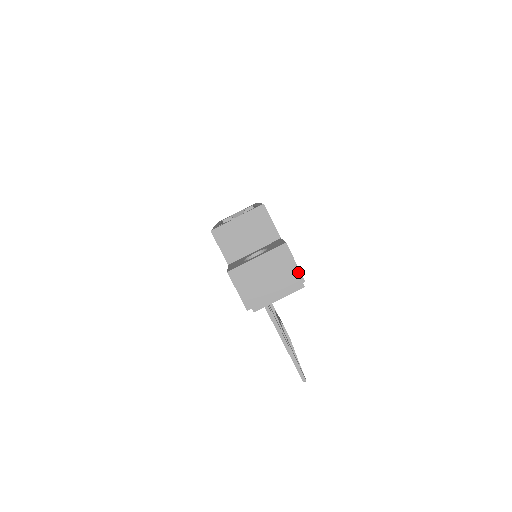
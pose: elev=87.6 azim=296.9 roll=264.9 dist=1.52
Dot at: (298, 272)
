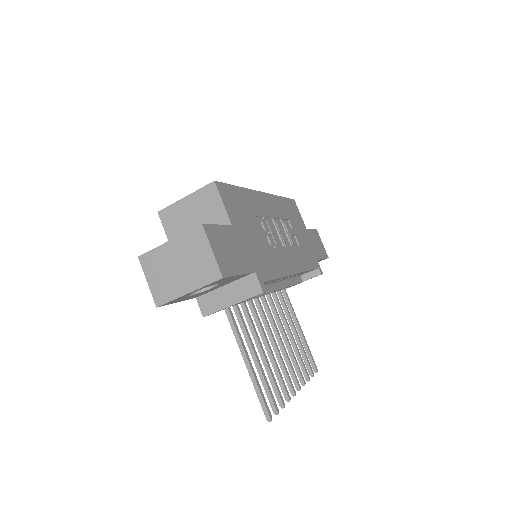
Dot at: (215, 264)
